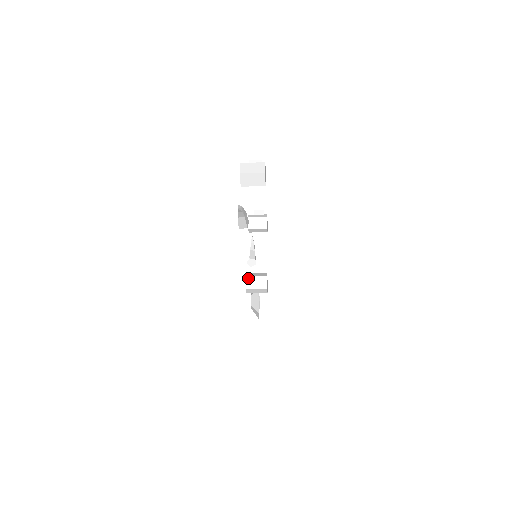
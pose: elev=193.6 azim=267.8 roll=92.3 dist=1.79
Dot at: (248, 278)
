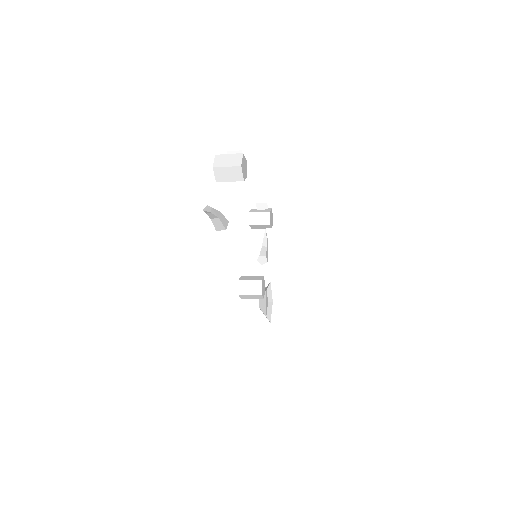
Dot at: (240, 283)
